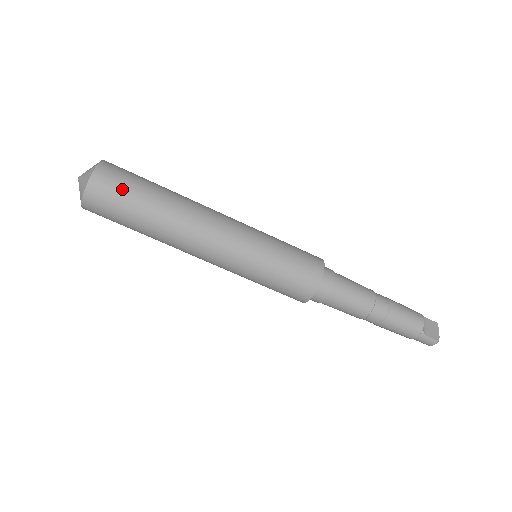
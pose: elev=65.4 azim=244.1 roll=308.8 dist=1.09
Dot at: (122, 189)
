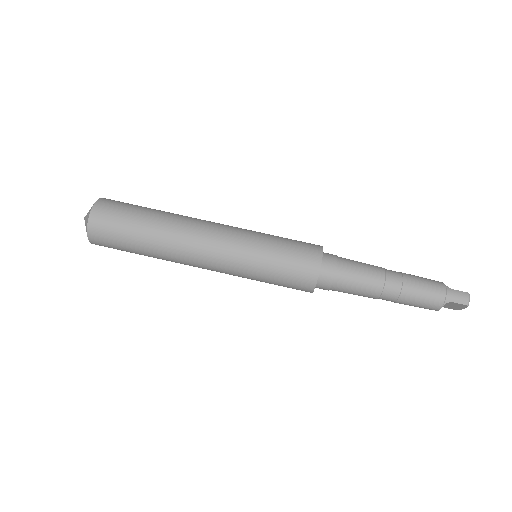
Dot at: (128, 204)
